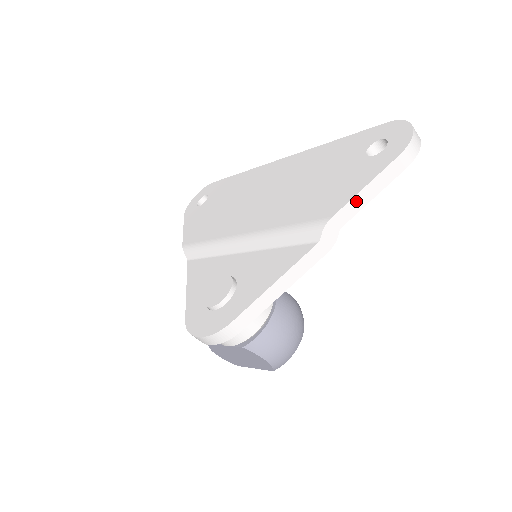
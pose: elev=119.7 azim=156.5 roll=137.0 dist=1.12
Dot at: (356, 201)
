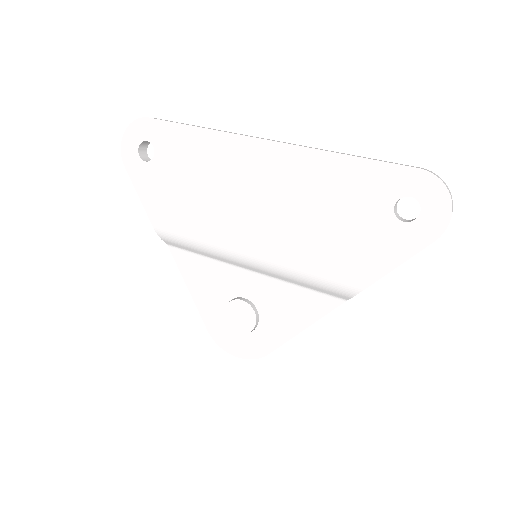
Dot at: (385, 274)
